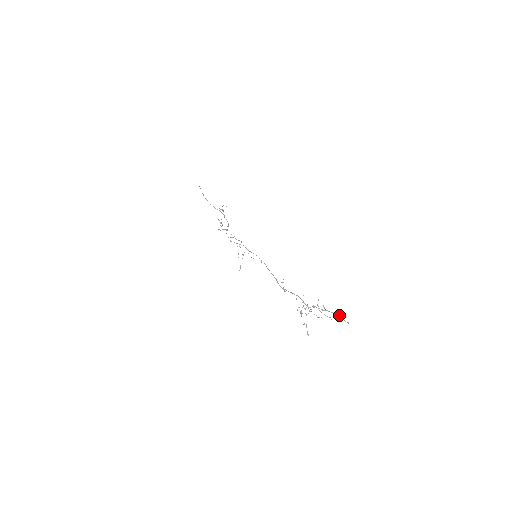
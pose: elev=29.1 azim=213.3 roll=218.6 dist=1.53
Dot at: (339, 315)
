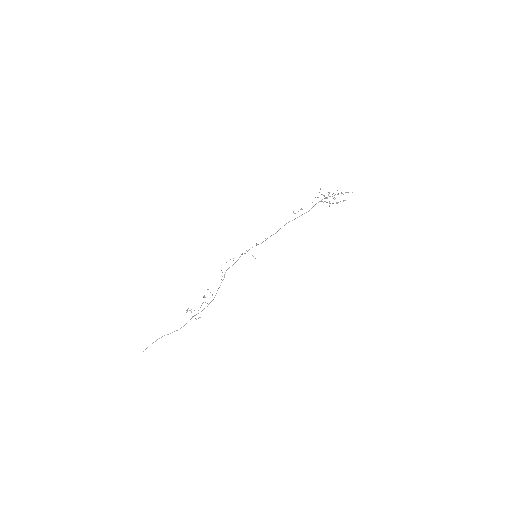
Dot at: (345, 192)
